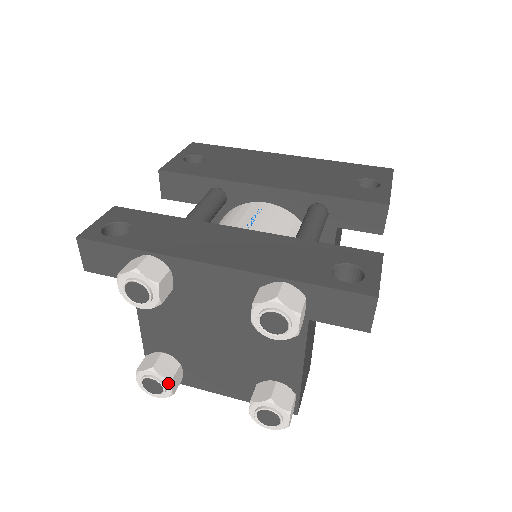
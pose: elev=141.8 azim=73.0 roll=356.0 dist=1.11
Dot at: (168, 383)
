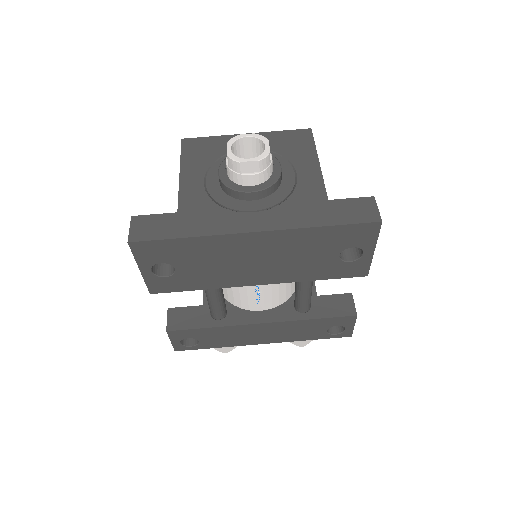
Dot at: occluded
